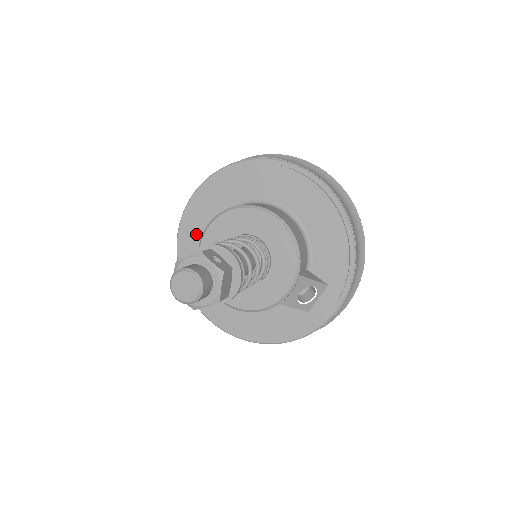
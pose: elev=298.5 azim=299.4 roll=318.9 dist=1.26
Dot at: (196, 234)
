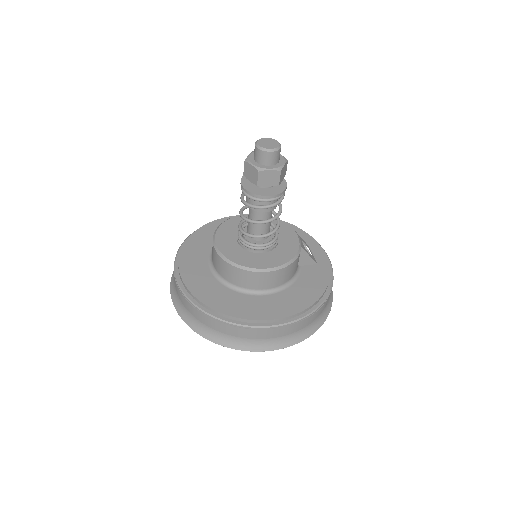
Dot at: (202, 281)
